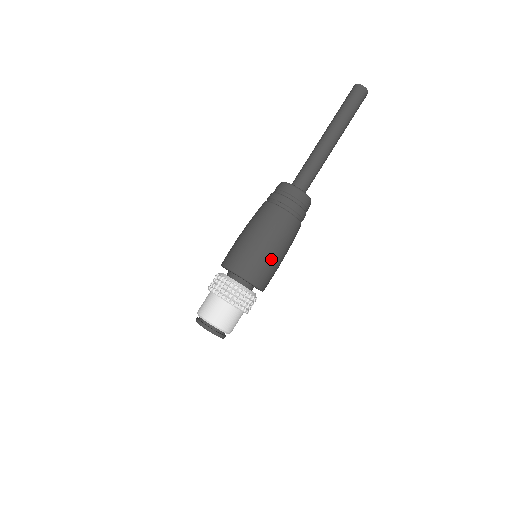
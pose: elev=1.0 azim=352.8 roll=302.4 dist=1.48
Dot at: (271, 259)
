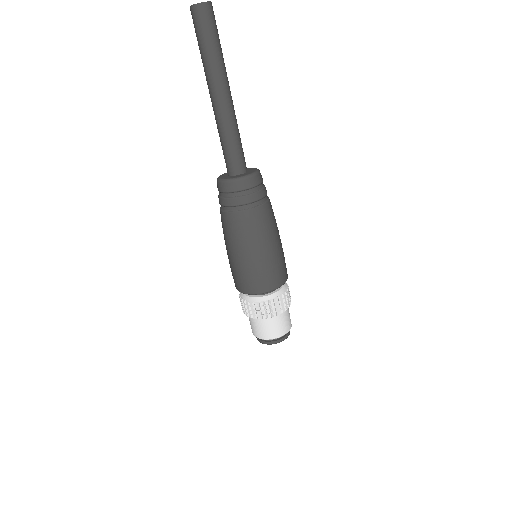
Dot at: (280, 253)
